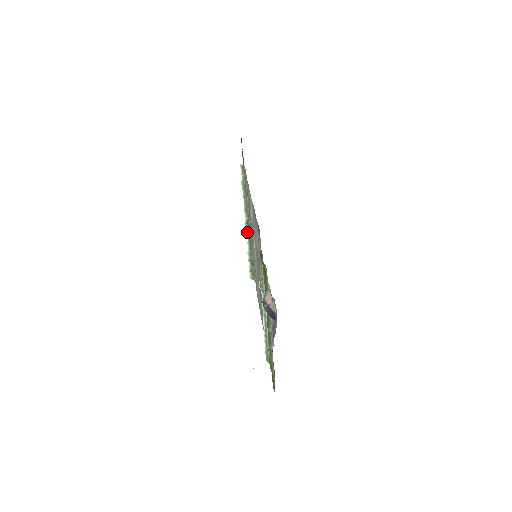
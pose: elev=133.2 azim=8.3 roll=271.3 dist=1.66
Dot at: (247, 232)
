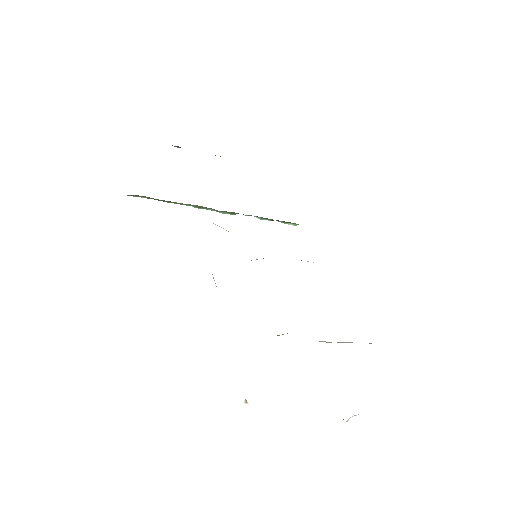
Dot at: (231, 214)
